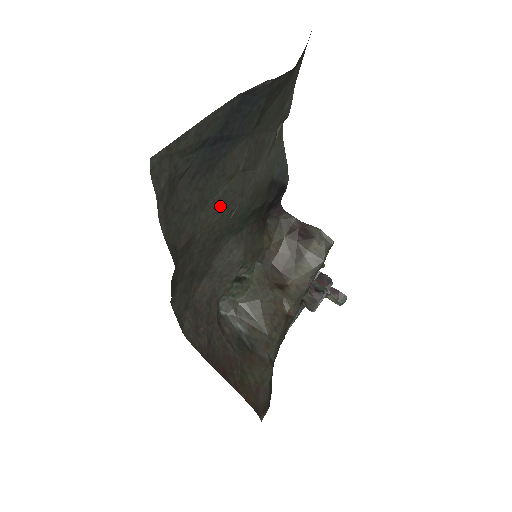
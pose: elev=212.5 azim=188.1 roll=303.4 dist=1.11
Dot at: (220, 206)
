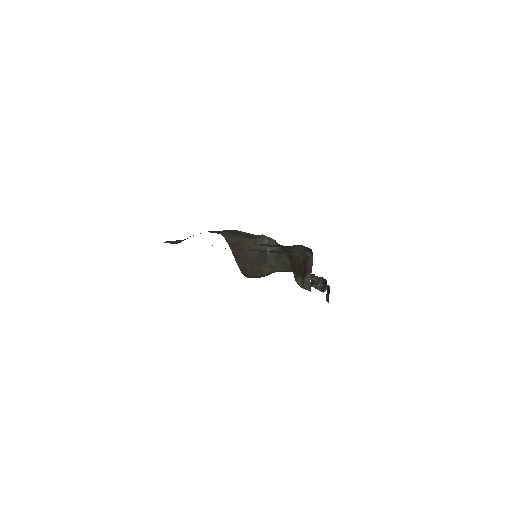
Dot at: occluded
